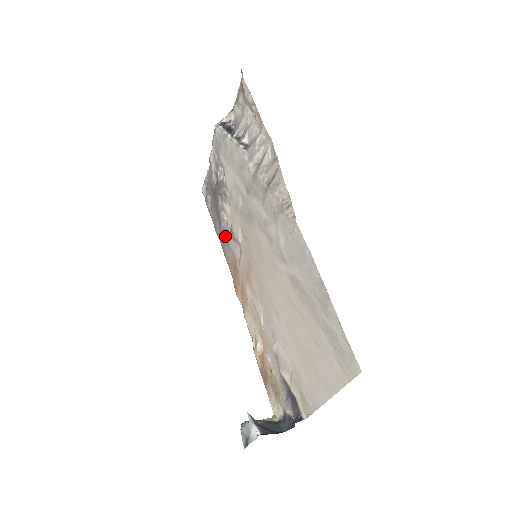
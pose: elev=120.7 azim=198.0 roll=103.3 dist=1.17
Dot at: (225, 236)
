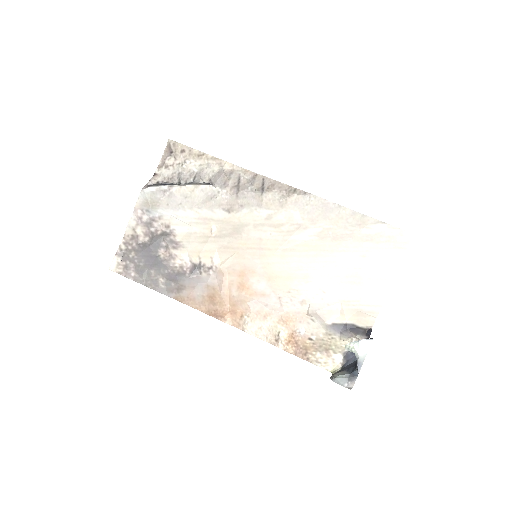
Dot at: (183, 280)
